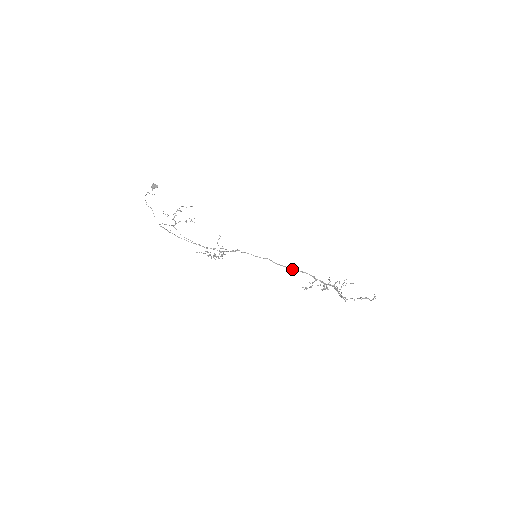
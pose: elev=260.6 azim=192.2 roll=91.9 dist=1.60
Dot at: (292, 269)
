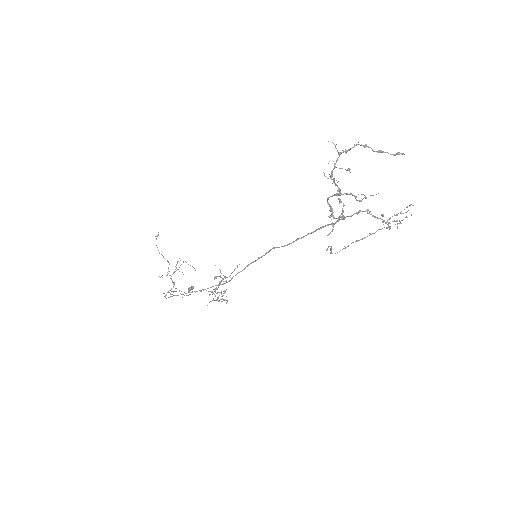
Dot at: (301, 238)
